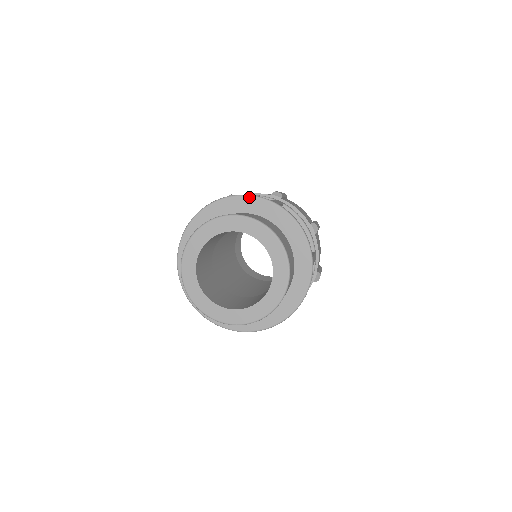
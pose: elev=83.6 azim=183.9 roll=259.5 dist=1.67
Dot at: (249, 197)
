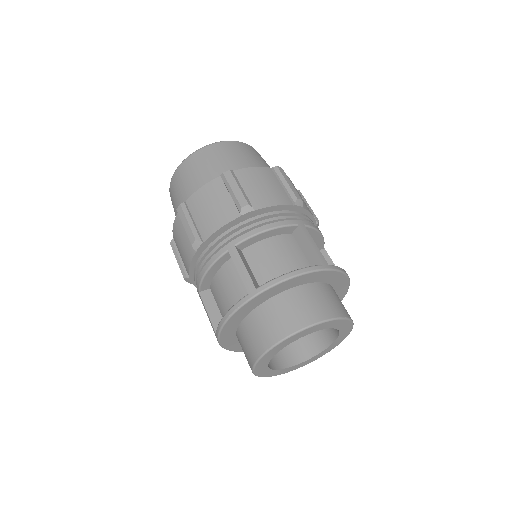
Dot at: (348, 280)
